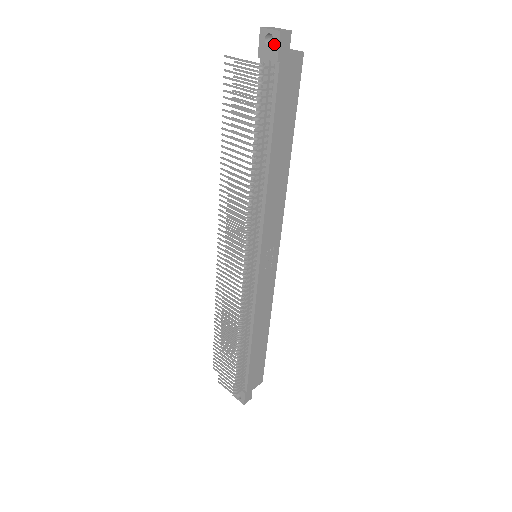
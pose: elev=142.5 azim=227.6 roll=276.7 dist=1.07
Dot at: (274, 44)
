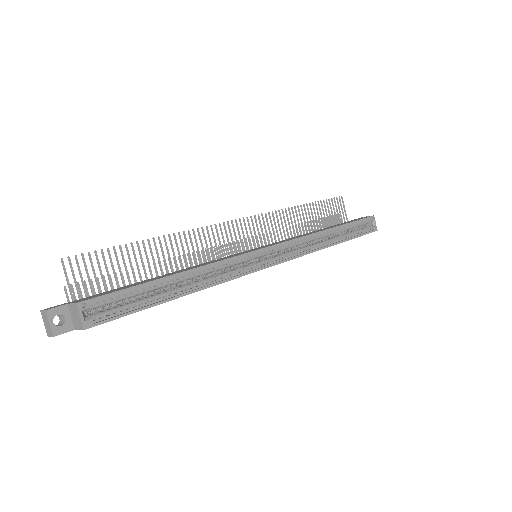
Dot at: occluded
